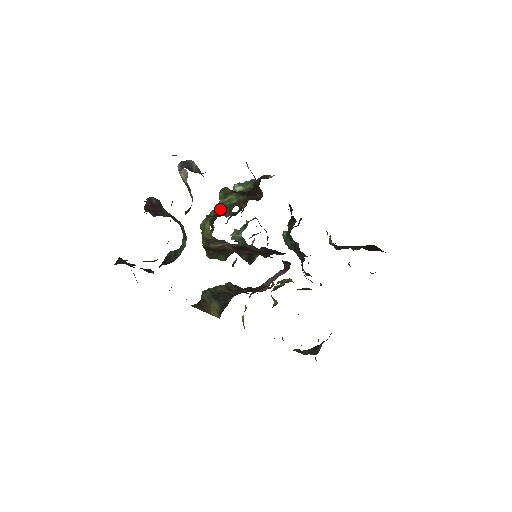
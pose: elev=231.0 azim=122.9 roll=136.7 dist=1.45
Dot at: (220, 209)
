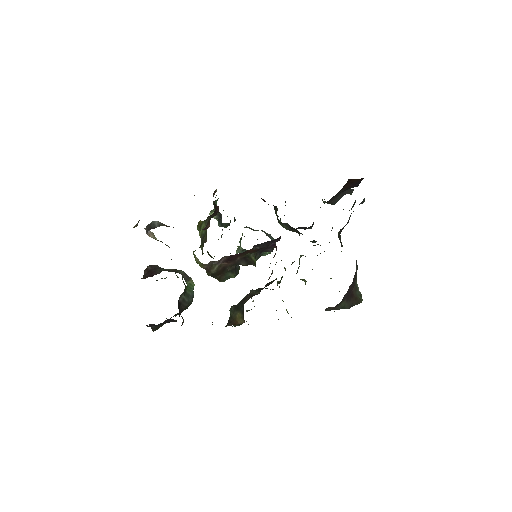
Dot at: occluded
